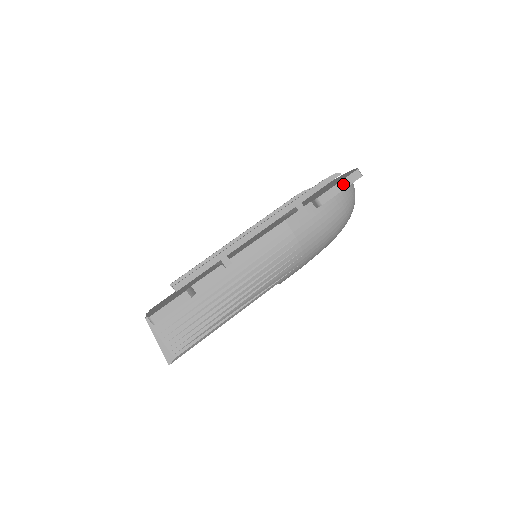
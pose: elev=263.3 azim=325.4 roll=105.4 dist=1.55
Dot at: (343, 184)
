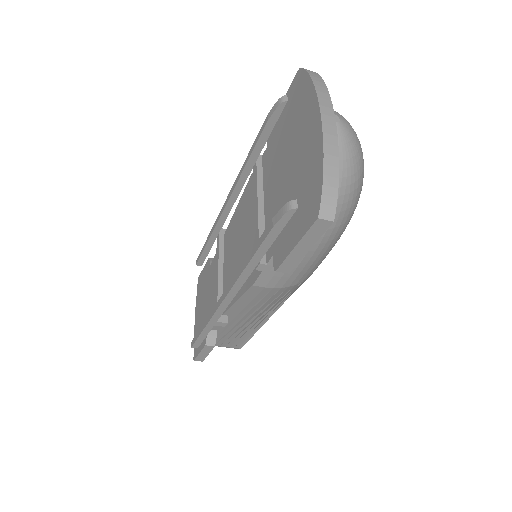
Dot at: (305, 244)
